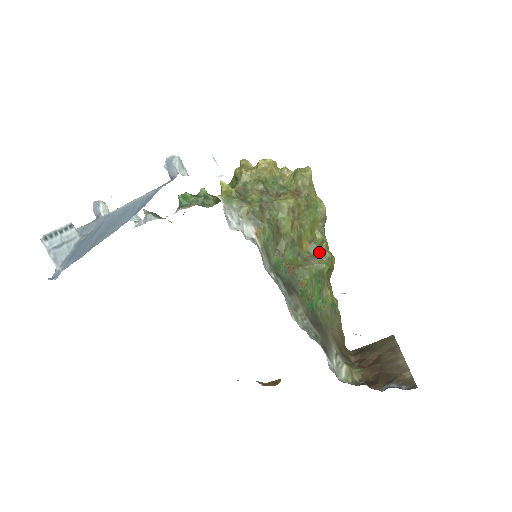
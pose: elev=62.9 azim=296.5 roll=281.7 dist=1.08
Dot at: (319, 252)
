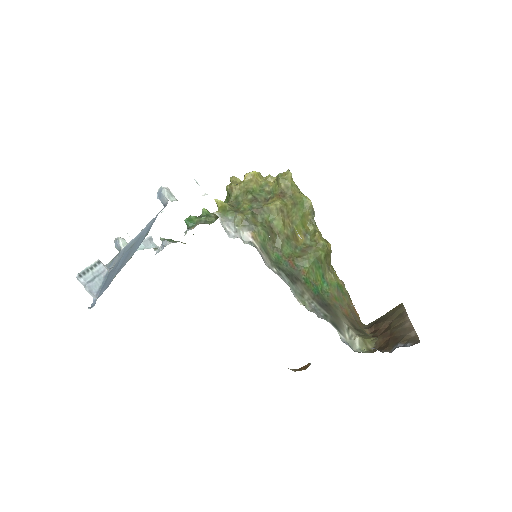
Dot at: (314, 242)
